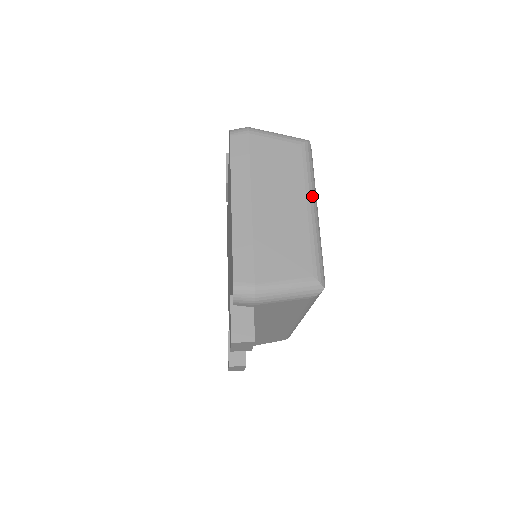
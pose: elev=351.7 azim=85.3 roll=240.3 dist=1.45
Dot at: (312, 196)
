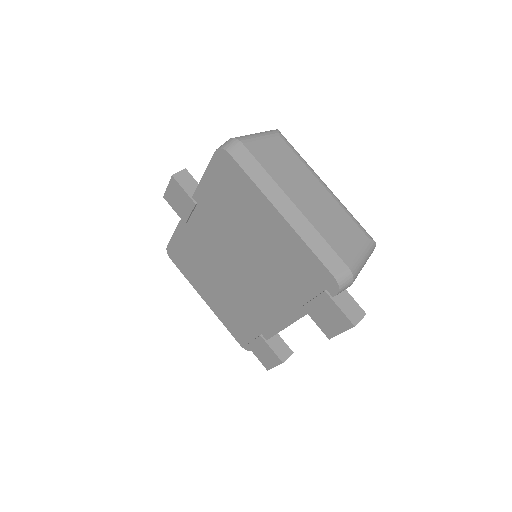
Dot at: (318, 176)
